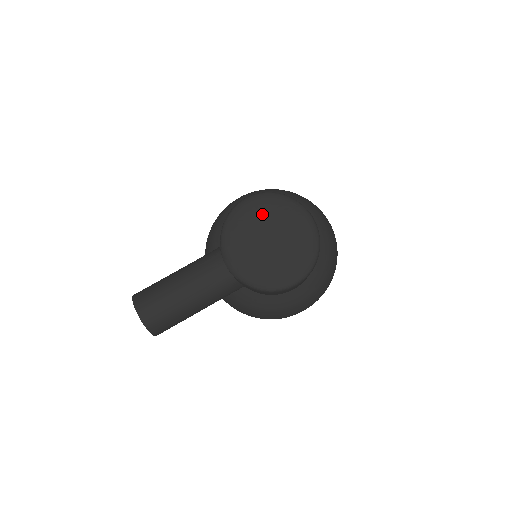
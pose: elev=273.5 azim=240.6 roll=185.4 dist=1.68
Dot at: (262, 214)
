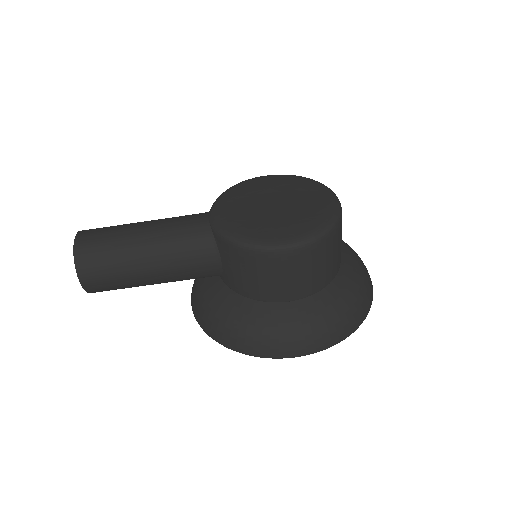
Dot at: (277, 185)
